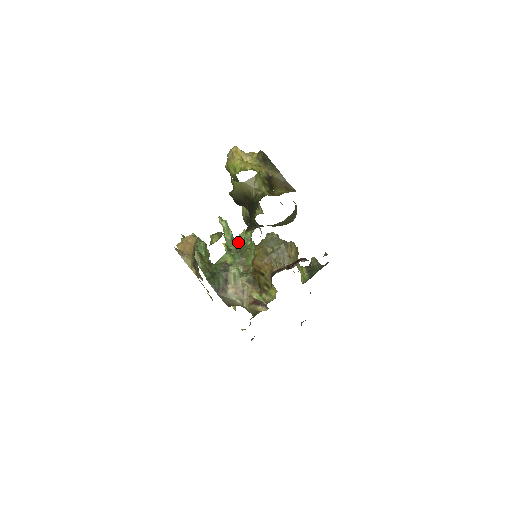
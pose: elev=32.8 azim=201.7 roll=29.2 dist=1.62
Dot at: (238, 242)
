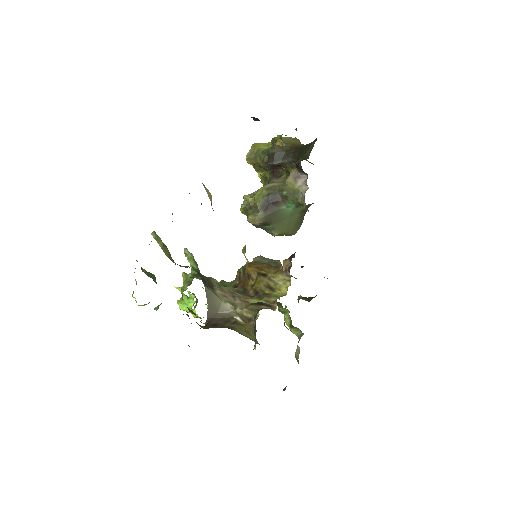
Dot at: occluded
